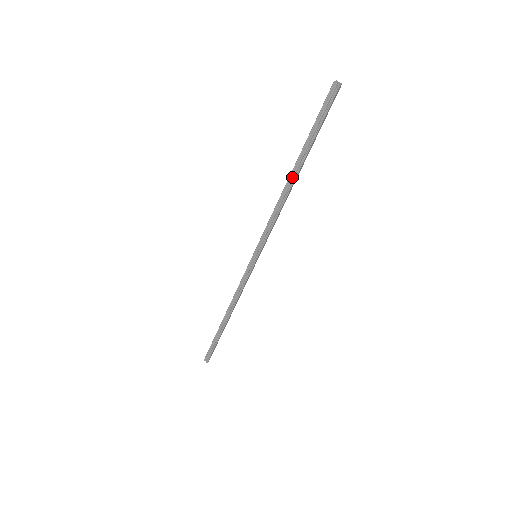
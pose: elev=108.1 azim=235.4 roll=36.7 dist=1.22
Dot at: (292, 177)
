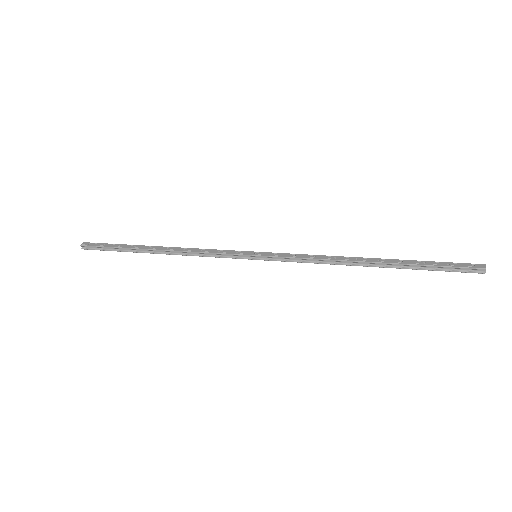
Dot at: (368, 263)
